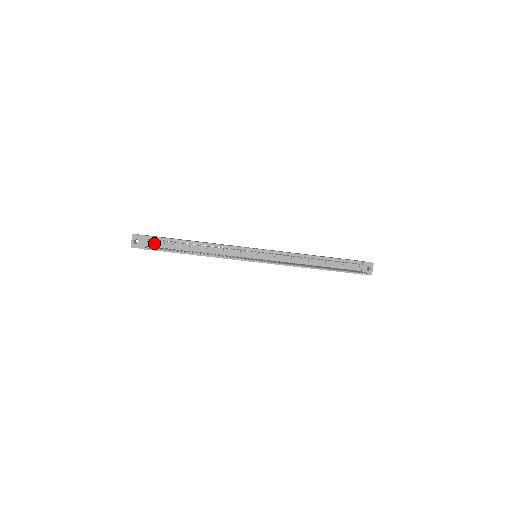
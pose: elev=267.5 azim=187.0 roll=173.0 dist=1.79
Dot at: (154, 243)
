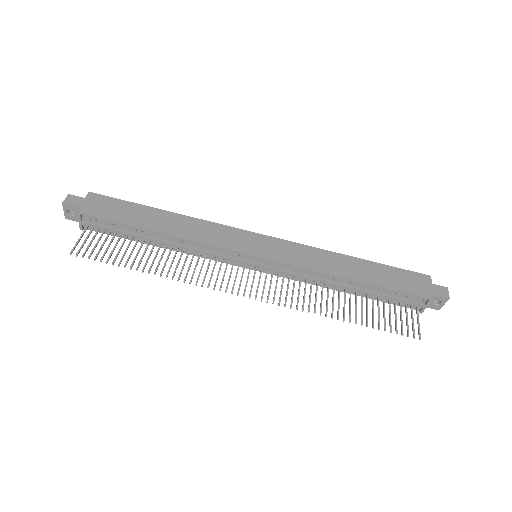
Dot at: (94, 226)
